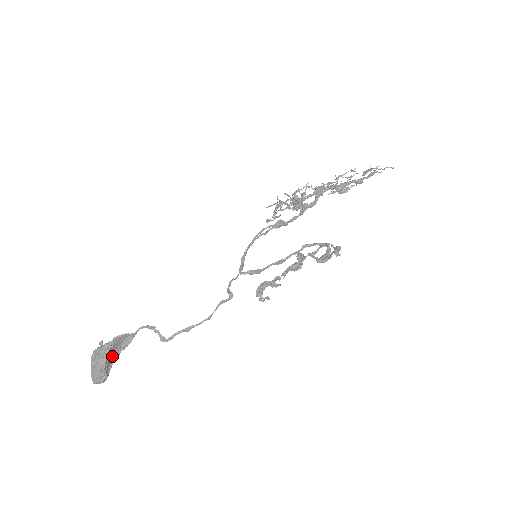
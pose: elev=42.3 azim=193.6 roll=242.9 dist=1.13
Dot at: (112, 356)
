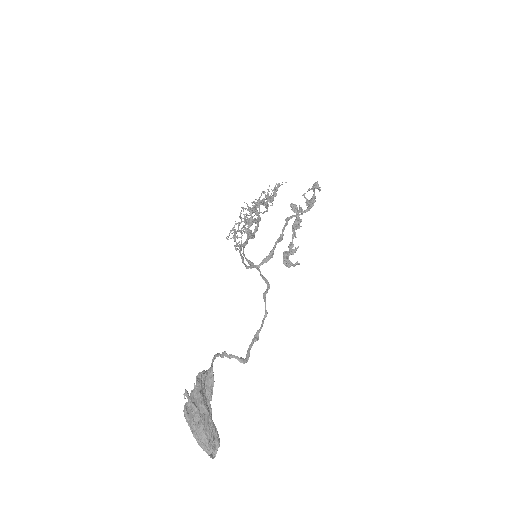
Dot at: occluded
